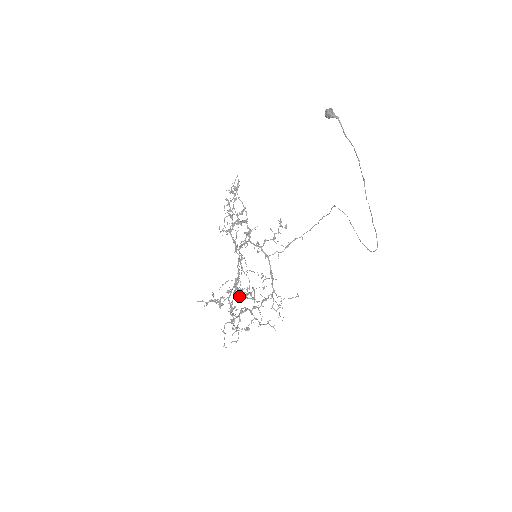
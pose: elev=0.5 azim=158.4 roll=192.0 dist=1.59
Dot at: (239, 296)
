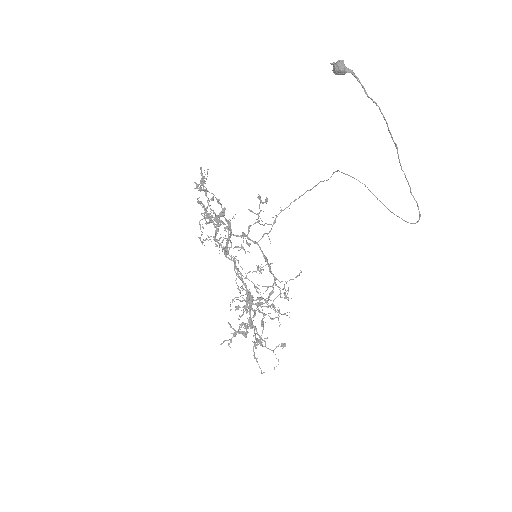
Dot at: (252, 308)
